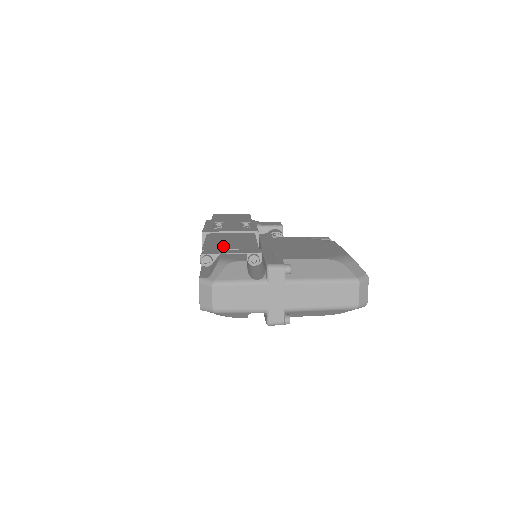
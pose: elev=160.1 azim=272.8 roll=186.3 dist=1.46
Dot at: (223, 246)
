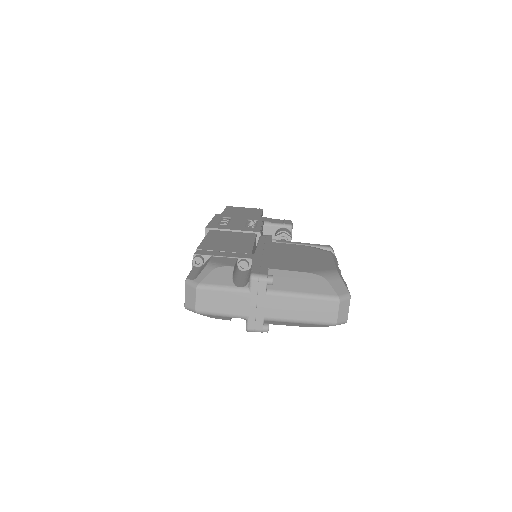
Dot at: (218, 247)
